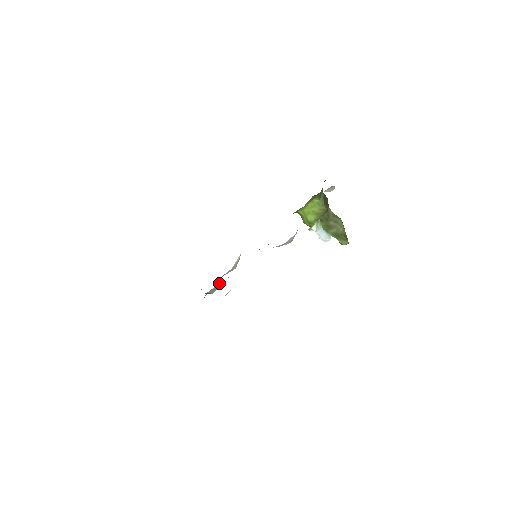
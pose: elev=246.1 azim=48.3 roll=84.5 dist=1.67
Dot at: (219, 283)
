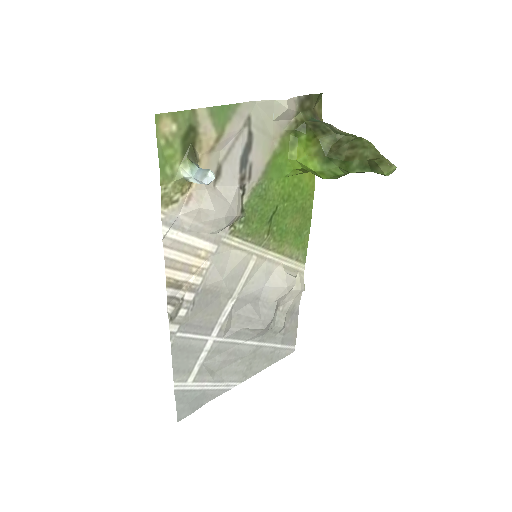
Dot at: (246, 311)
